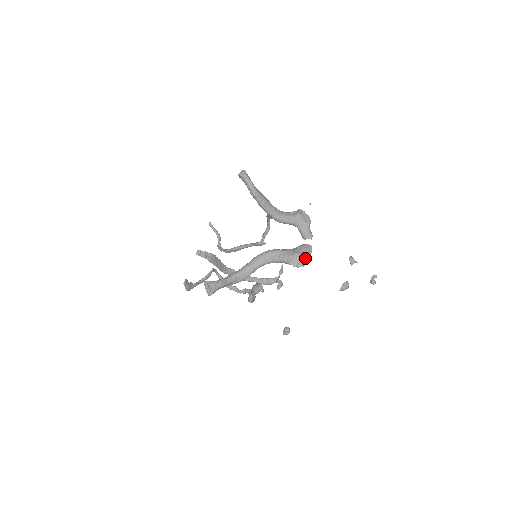
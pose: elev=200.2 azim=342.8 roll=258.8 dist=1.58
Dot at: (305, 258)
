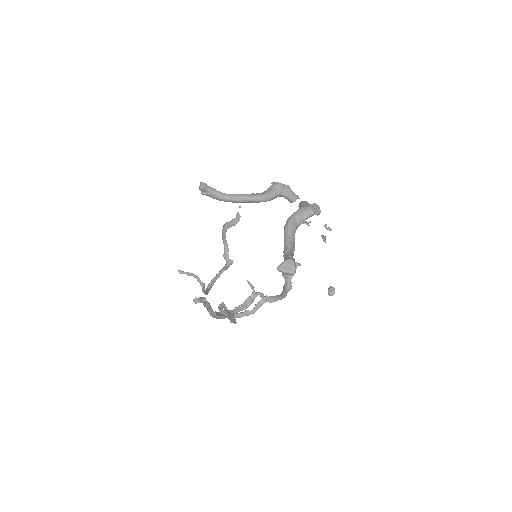
Dot at: (317, 205)
